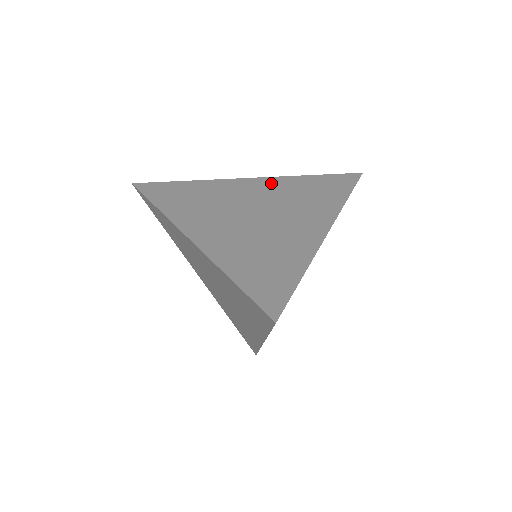
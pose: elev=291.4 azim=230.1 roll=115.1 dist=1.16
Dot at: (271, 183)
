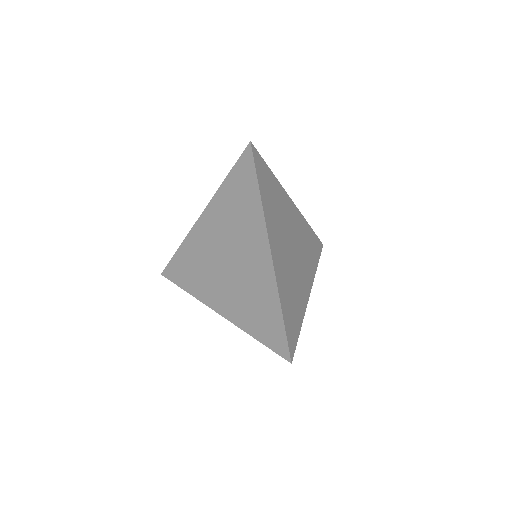
Dot at: (213, 214)
